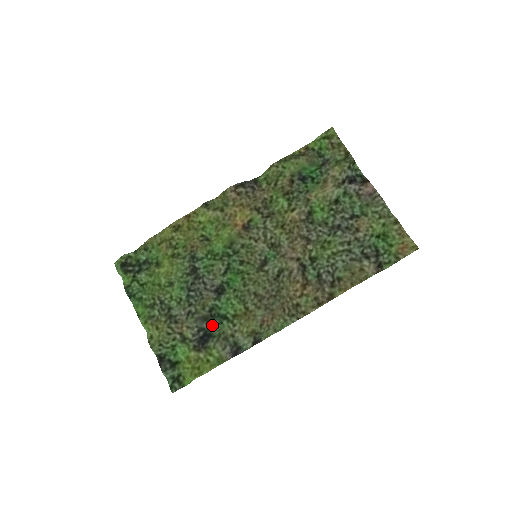
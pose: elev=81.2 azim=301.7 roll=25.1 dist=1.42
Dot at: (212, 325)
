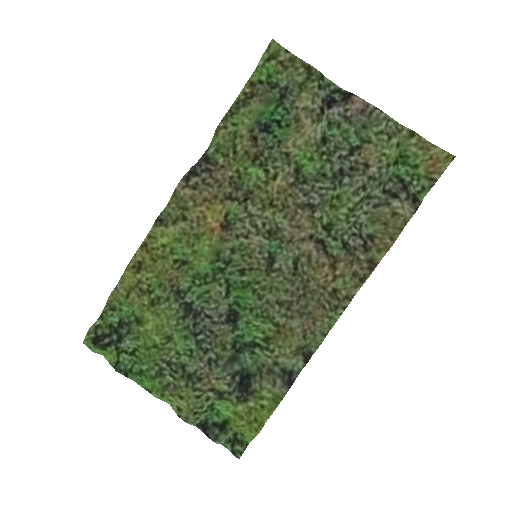
Dot at: (243, 360)
